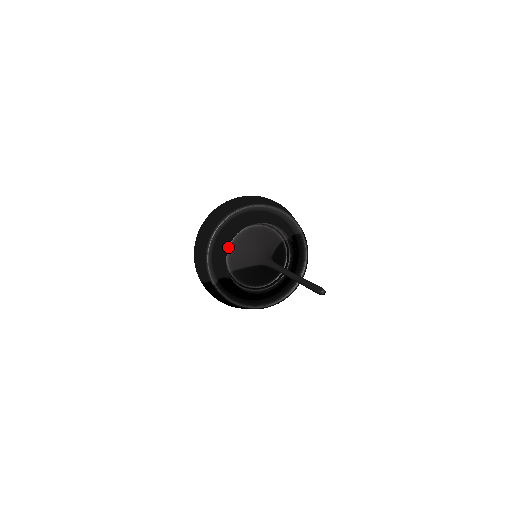
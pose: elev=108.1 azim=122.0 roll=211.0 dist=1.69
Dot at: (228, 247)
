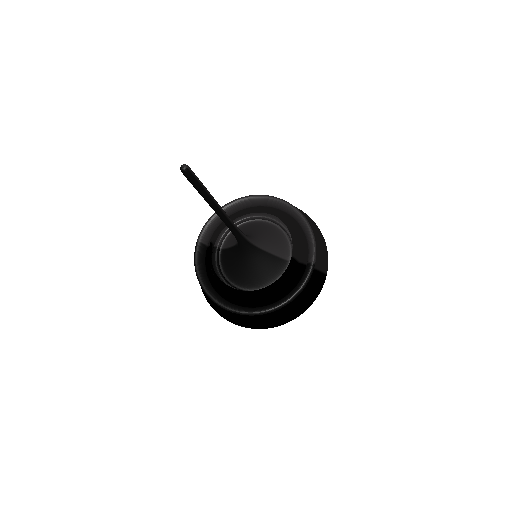
Dot at: (233, 214)
